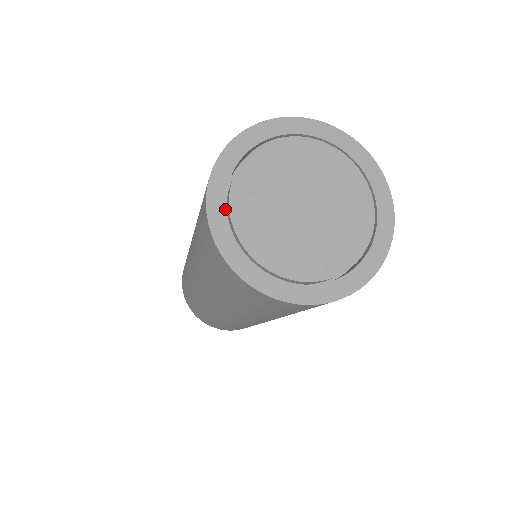
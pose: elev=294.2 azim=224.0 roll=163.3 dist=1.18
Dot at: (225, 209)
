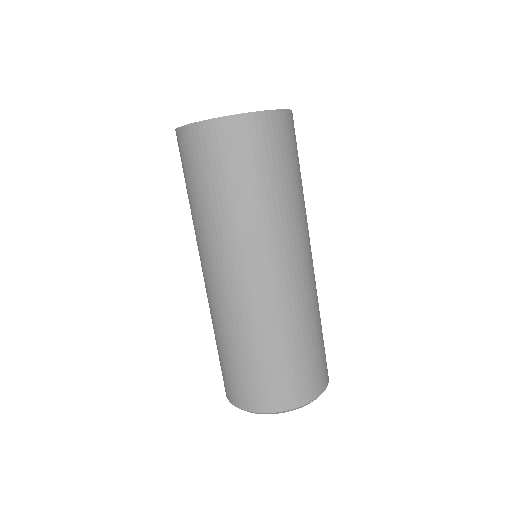
Dot at: occluded
